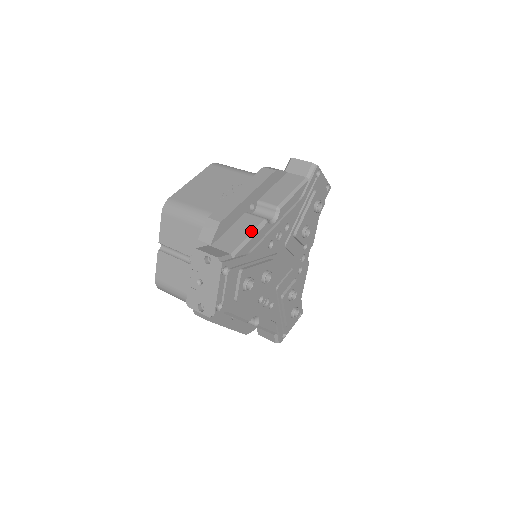
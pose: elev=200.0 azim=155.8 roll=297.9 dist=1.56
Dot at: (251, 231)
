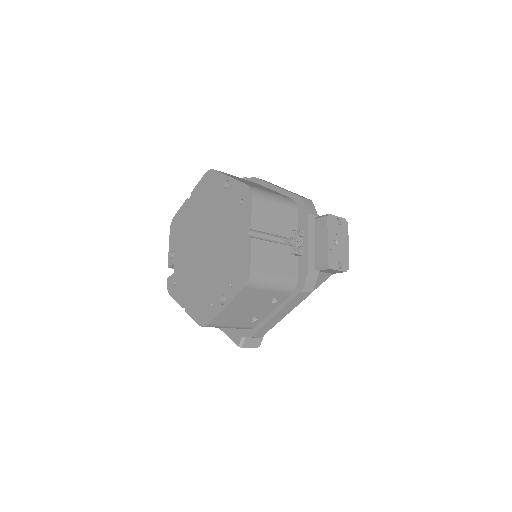
Dot at: occluded
